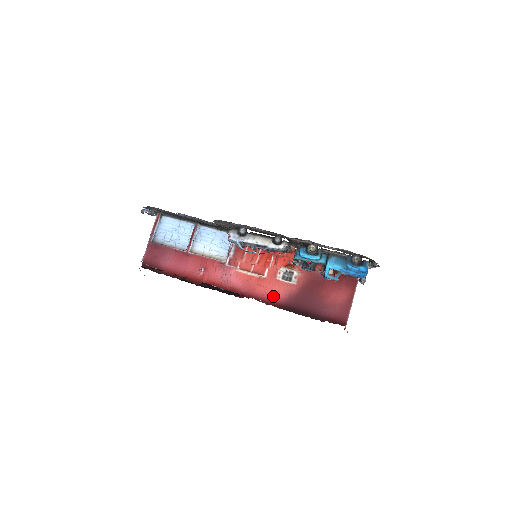
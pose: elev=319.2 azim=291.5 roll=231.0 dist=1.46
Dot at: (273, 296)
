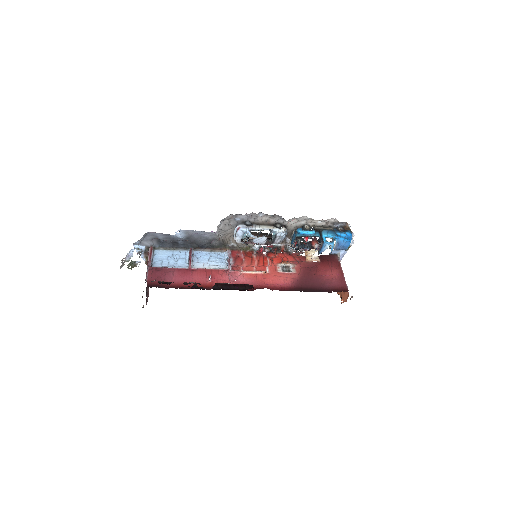
Dot at: (281, 284)
